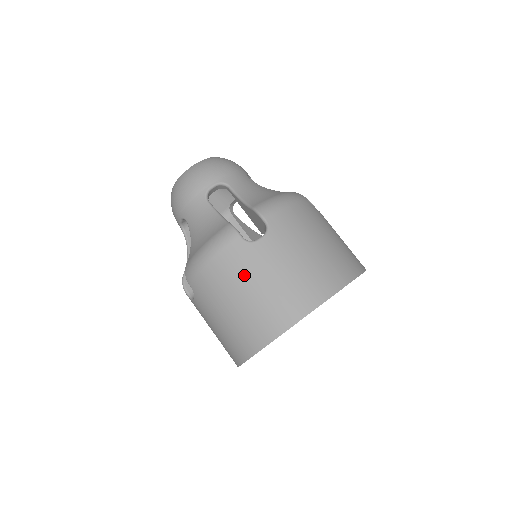
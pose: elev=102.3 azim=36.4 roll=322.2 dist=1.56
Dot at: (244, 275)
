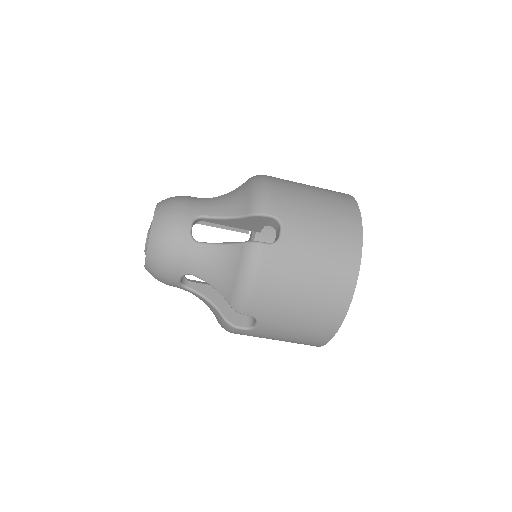
Dot at: occluded
